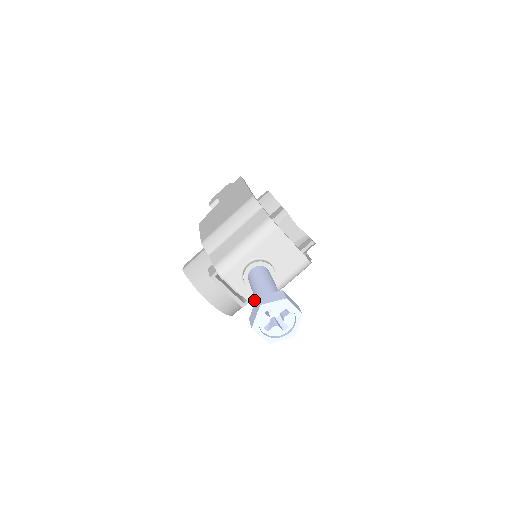
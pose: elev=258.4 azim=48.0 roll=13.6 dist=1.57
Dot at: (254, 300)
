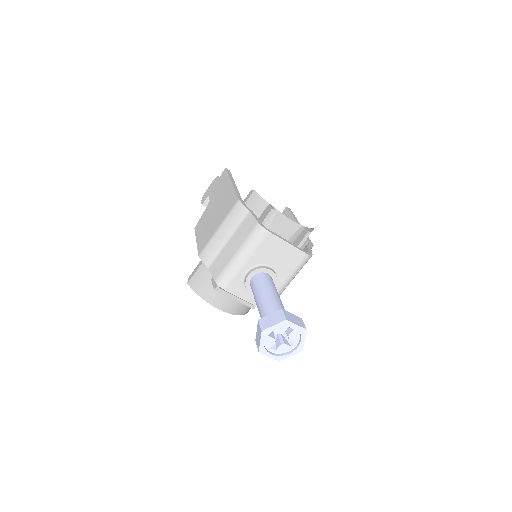
Dot at: occluded
